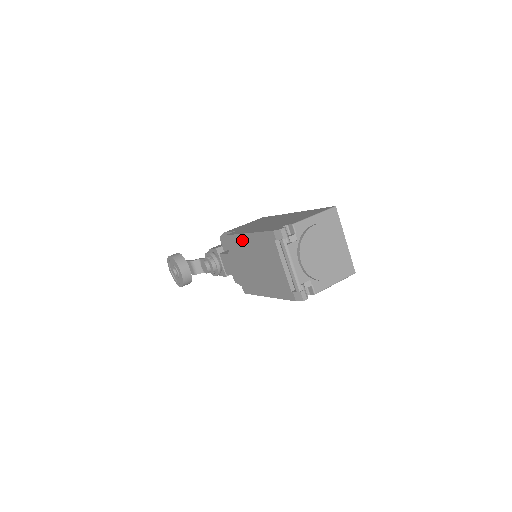
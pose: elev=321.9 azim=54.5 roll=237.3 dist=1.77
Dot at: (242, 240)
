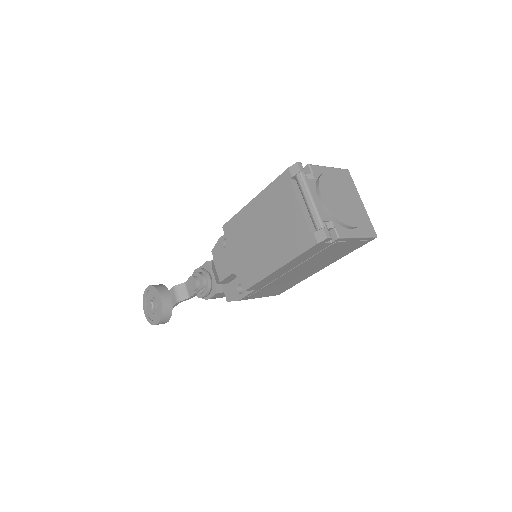
Dot at: (246, 213)
